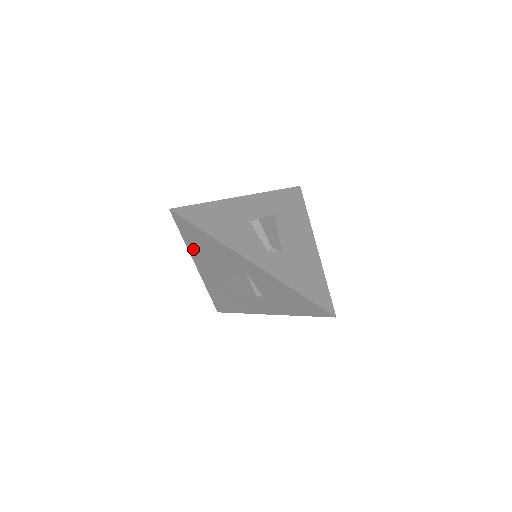
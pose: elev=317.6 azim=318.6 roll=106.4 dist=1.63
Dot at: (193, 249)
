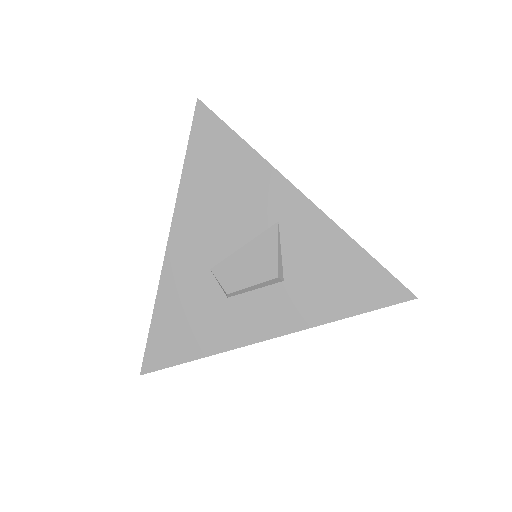
Dot at: (191, 187)
